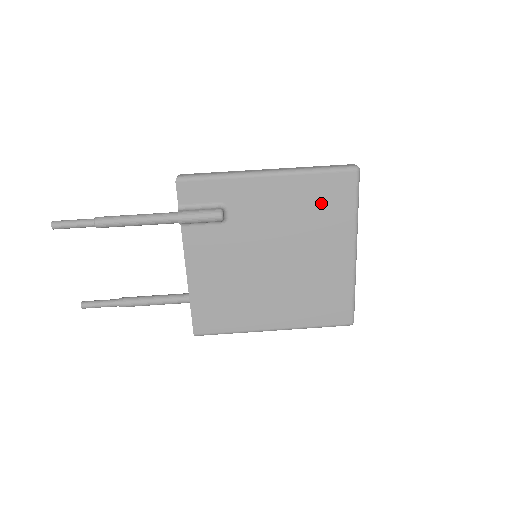
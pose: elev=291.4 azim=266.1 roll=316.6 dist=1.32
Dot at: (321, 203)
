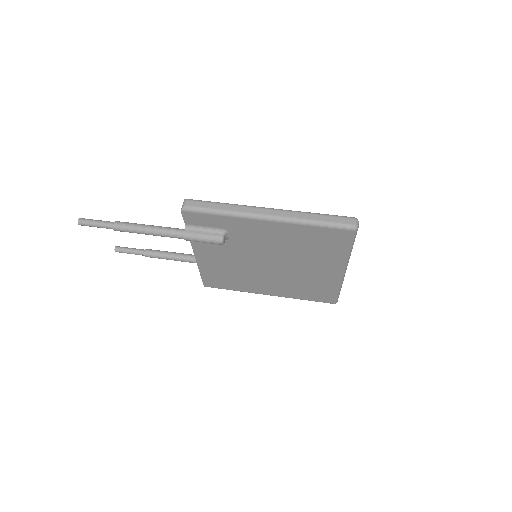
Dot at: (316, 243)
